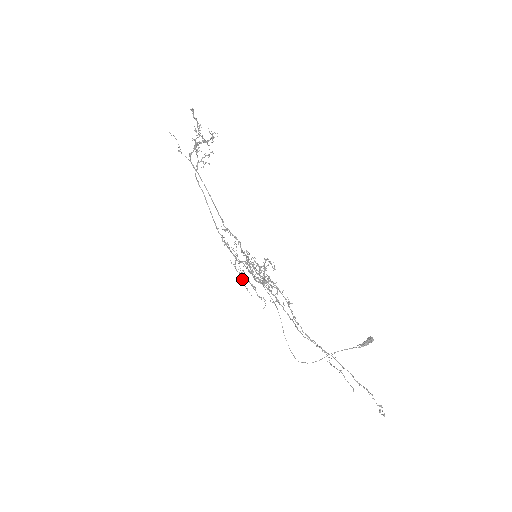
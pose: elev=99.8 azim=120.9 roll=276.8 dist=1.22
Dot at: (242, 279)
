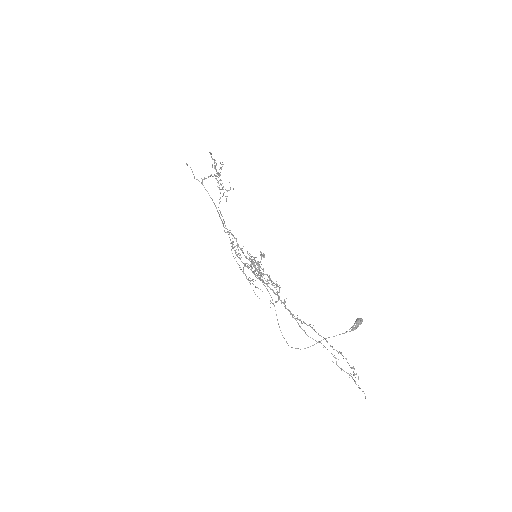
Dot at: (250, 284)
